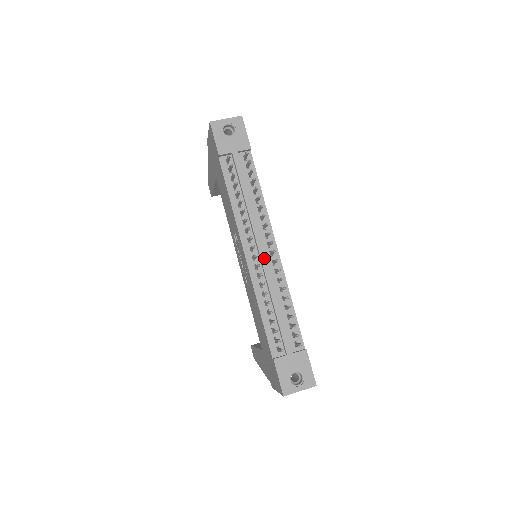
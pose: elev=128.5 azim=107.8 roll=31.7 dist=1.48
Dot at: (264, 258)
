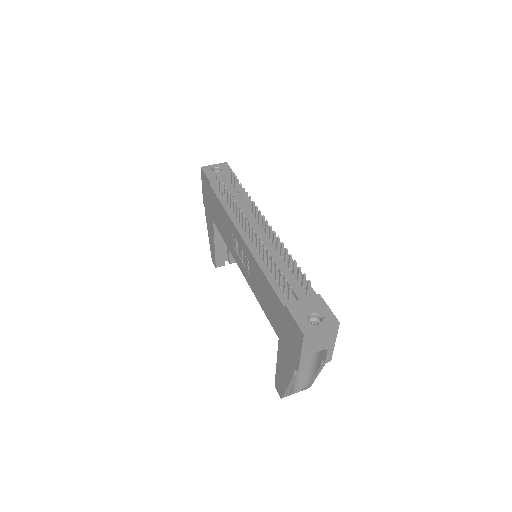
Dot at: (260, 234)
